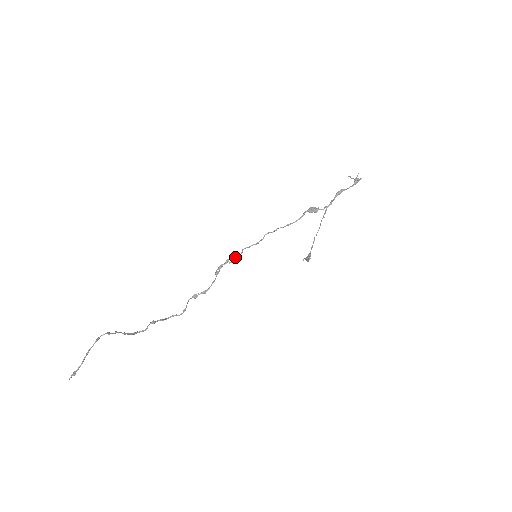
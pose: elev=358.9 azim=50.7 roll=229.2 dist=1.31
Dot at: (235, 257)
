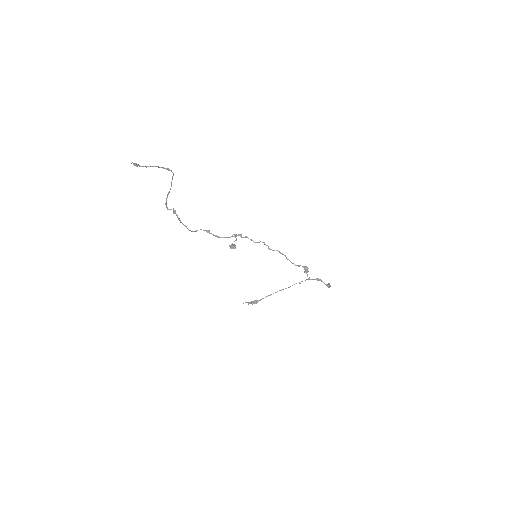
Dot at: (252, 240)
